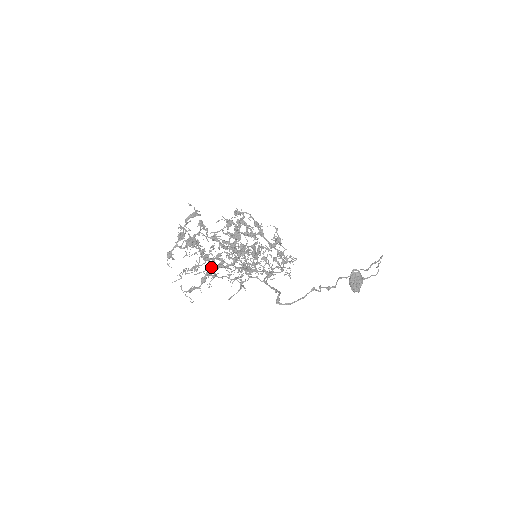
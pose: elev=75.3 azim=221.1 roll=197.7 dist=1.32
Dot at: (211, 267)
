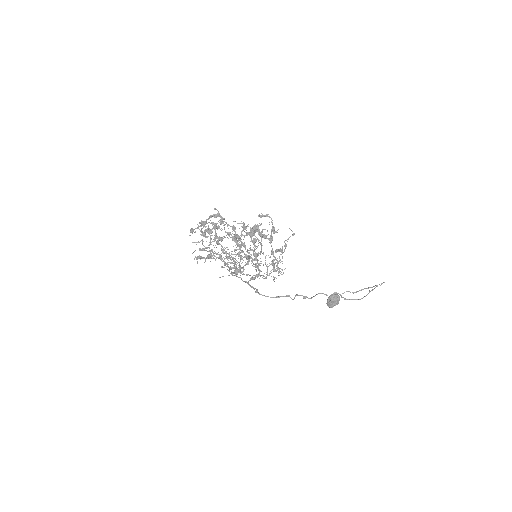
Dot at: (211, 257)
